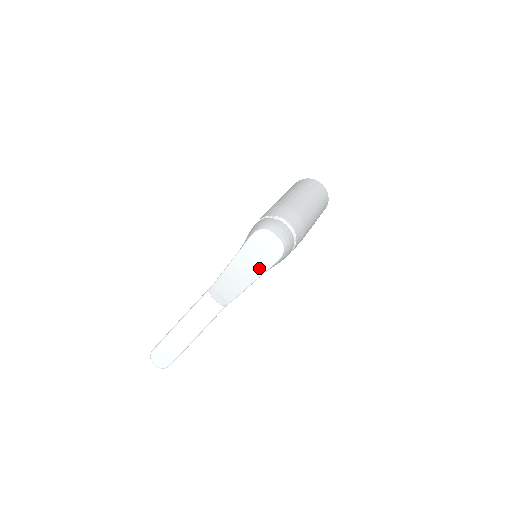
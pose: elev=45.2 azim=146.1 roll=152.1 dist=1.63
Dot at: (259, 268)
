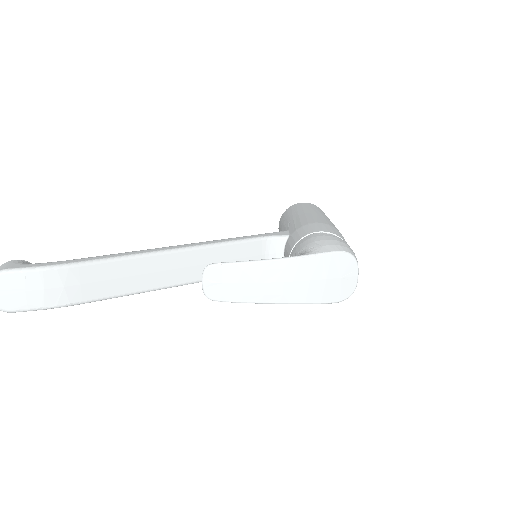
Dot at: (308, 294)
